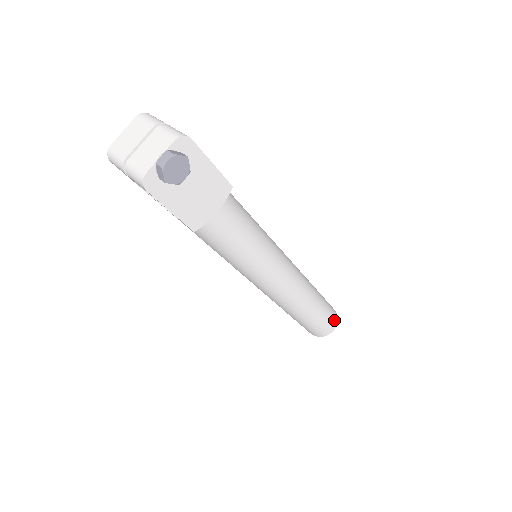
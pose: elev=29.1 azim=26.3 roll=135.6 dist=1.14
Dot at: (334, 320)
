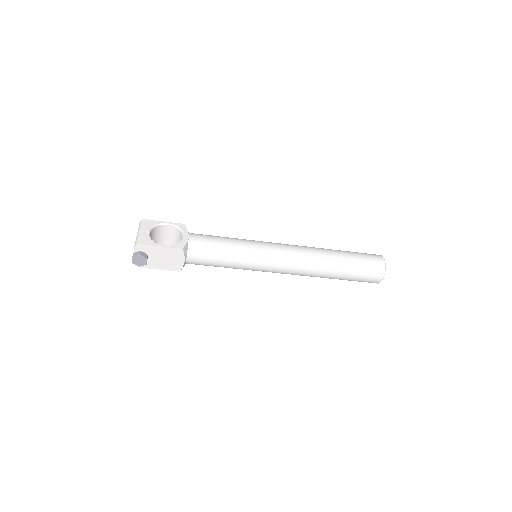
Dot at: (377, 273)
